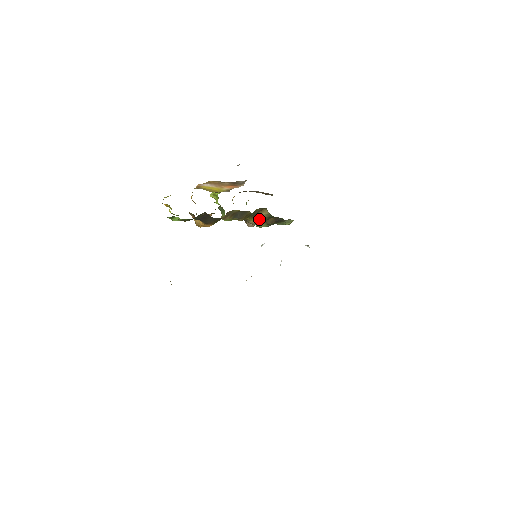
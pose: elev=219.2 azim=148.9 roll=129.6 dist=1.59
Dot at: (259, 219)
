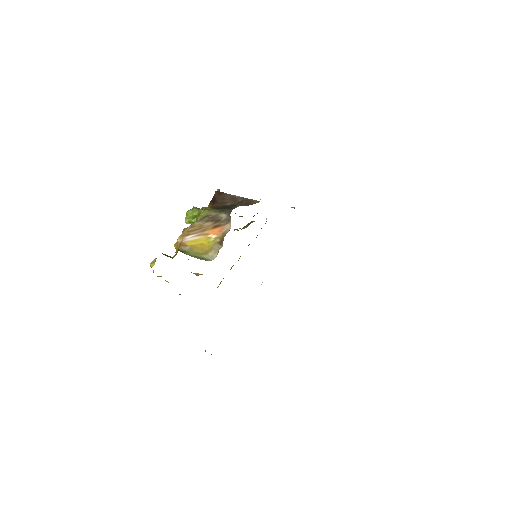
Dot at: (247, 226)
